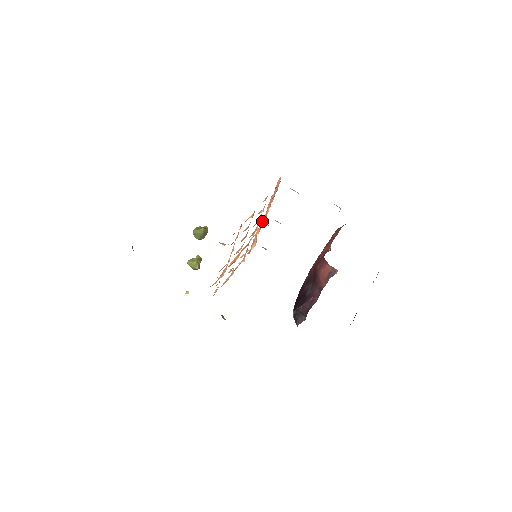
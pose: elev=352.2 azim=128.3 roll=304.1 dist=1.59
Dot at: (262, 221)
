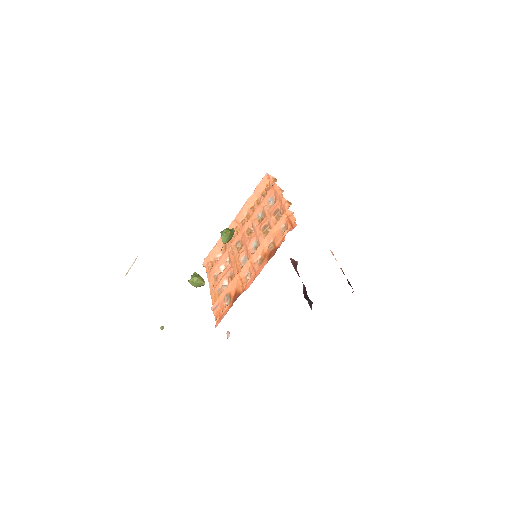
Dot at: (232, 227)
